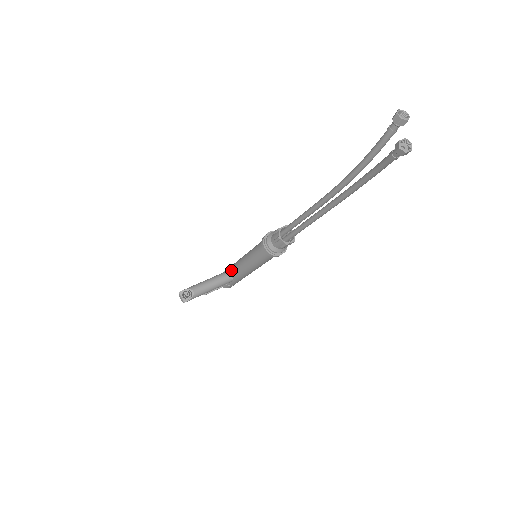
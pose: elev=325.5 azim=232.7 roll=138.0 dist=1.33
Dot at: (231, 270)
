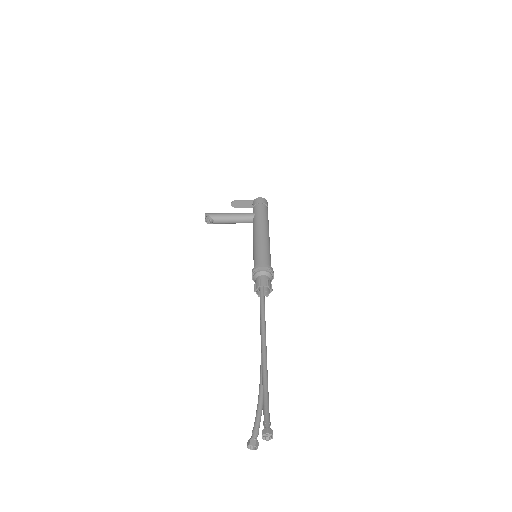
Dot at: (253, 221)
